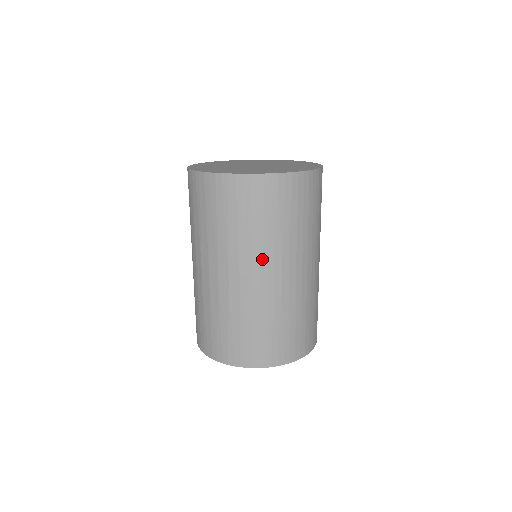
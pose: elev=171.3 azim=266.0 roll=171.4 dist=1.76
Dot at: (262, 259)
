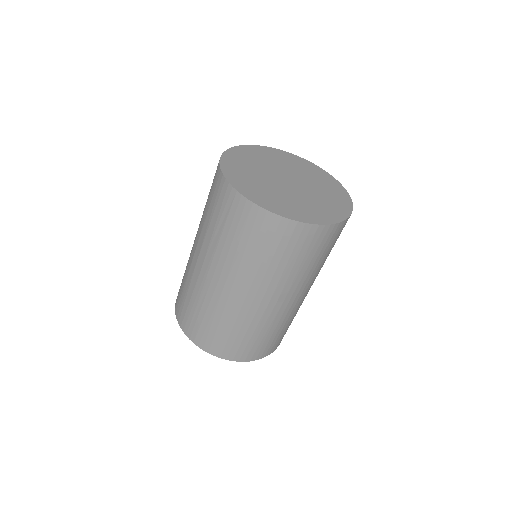
Dot at: (220, 265)
